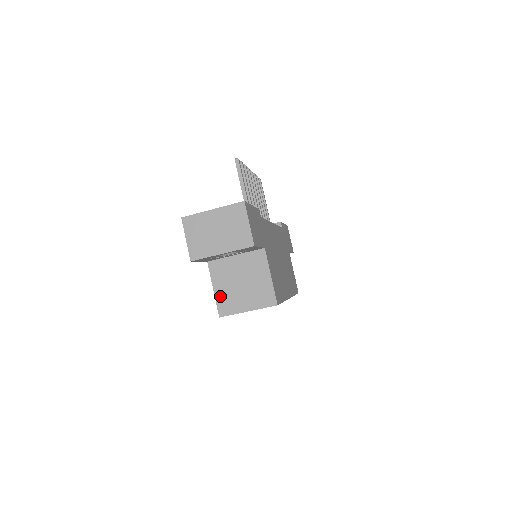
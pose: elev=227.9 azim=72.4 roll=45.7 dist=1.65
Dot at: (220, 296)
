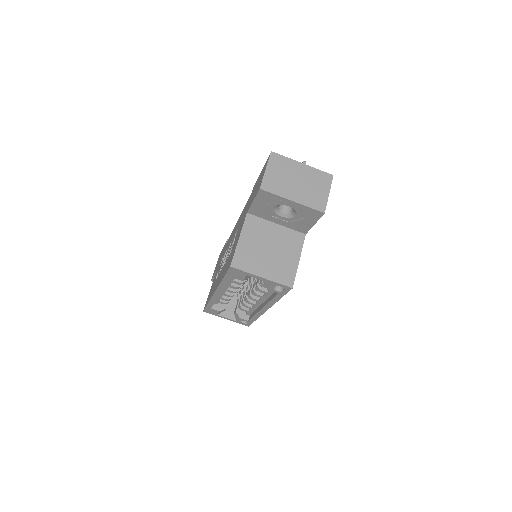
Dot at: (242, 248)
